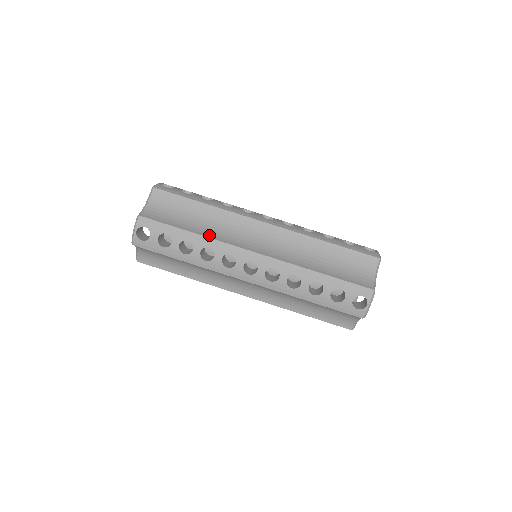
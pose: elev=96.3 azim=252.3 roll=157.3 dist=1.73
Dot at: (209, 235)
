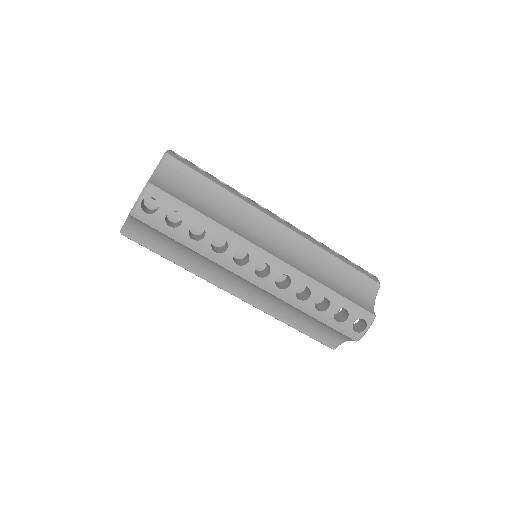
Dot at: (225, 224)
